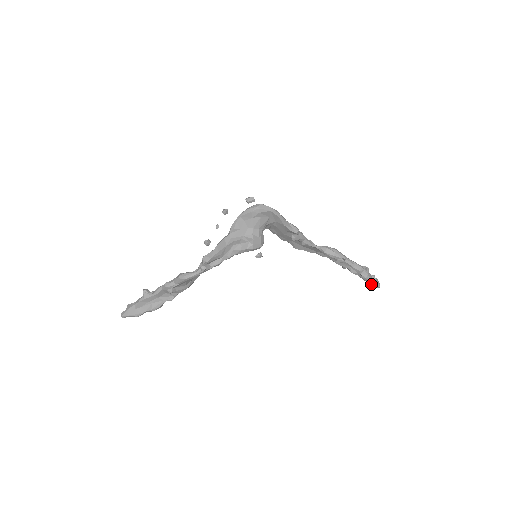
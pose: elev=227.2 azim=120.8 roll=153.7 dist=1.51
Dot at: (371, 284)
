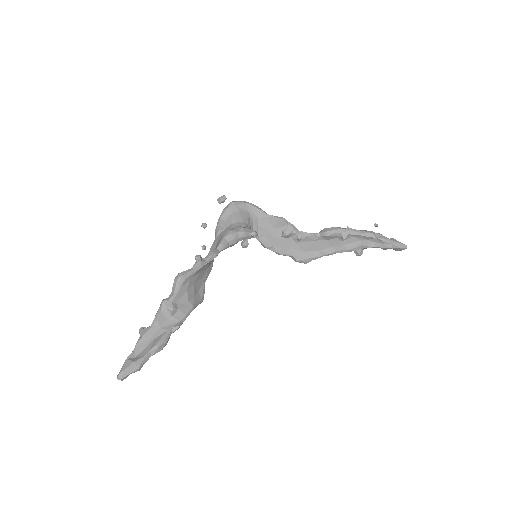
Dot at: (395, 245)
